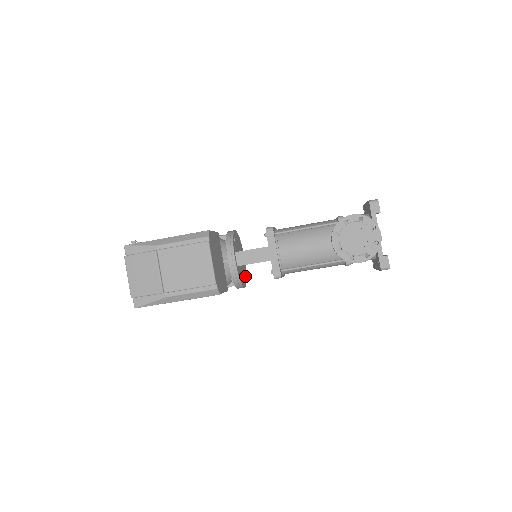
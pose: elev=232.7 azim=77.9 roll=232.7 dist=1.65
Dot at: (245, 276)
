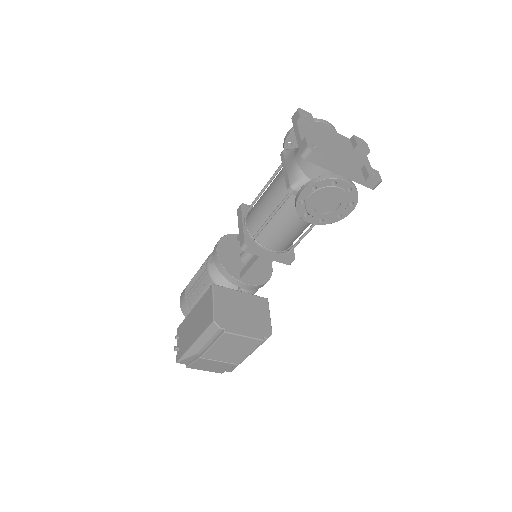
Dot at: occluded
